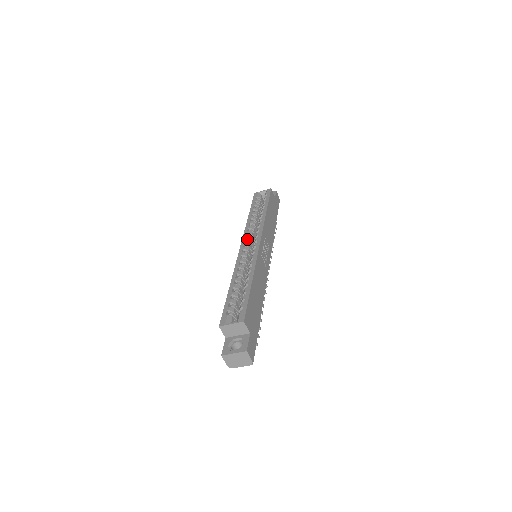
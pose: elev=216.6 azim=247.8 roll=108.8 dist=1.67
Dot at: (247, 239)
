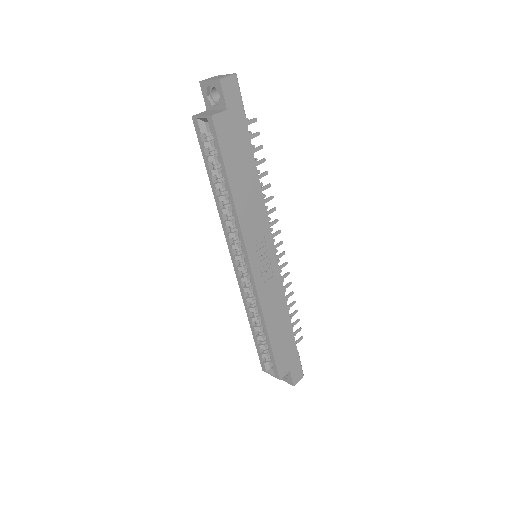
Dot at: (234, 248)
